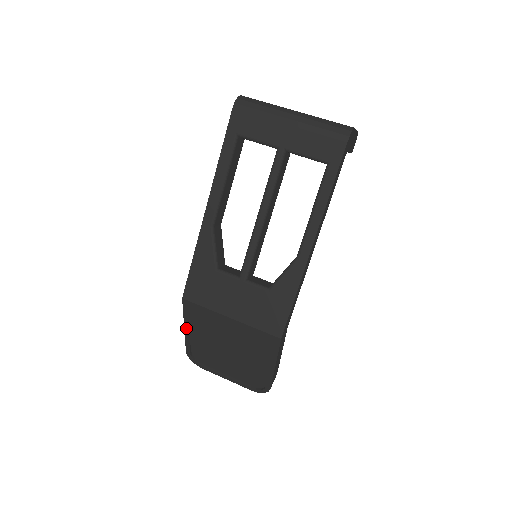
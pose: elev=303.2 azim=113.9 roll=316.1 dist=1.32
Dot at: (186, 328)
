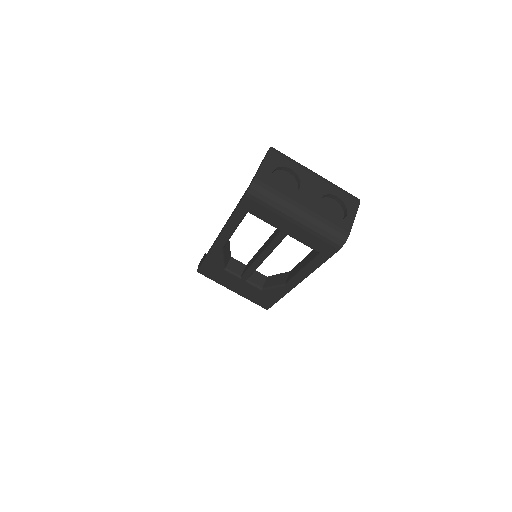
Dot at: occluded
